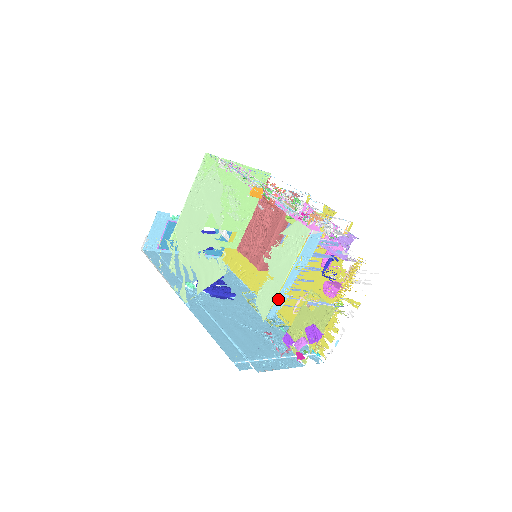
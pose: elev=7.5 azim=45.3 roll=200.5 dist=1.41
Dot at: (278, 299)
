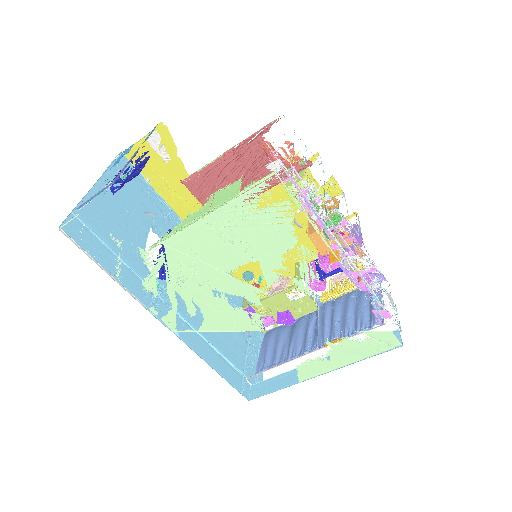
Dot at: (325, 371)
